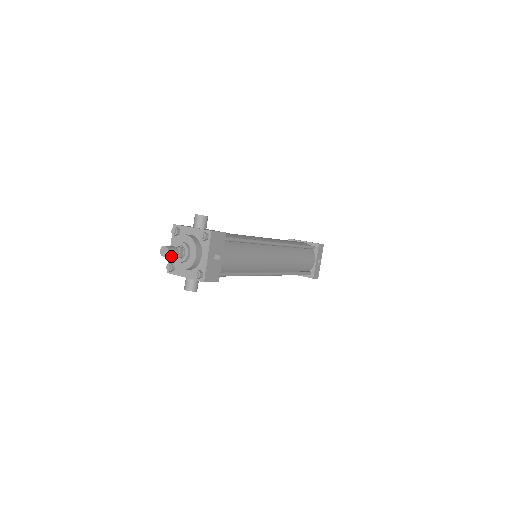
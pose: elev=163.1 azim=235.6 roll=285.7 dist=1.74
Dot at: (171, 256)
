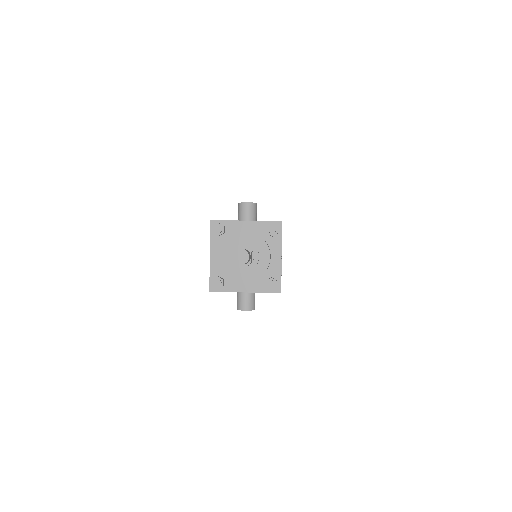
Dot at: occluded
